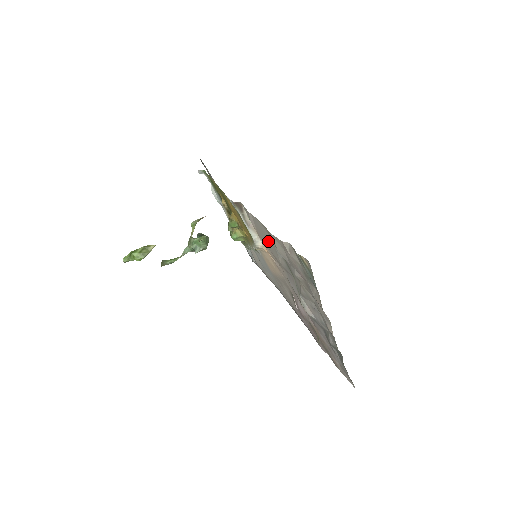
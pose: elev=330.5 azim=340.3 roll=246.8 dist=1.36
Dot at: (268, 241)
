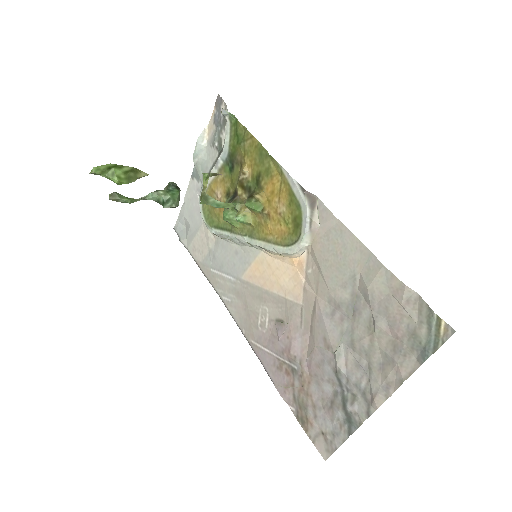
Dot at: (341, 263)
